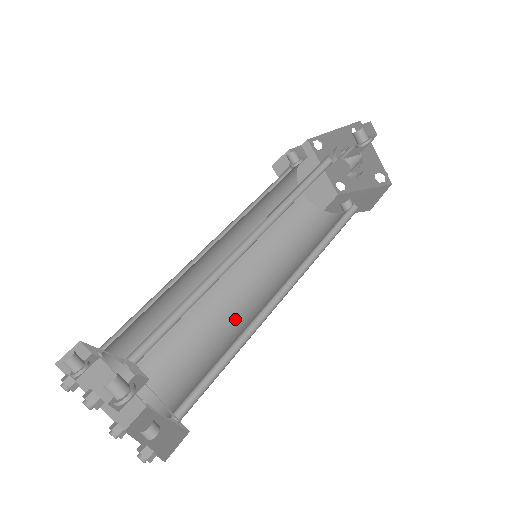
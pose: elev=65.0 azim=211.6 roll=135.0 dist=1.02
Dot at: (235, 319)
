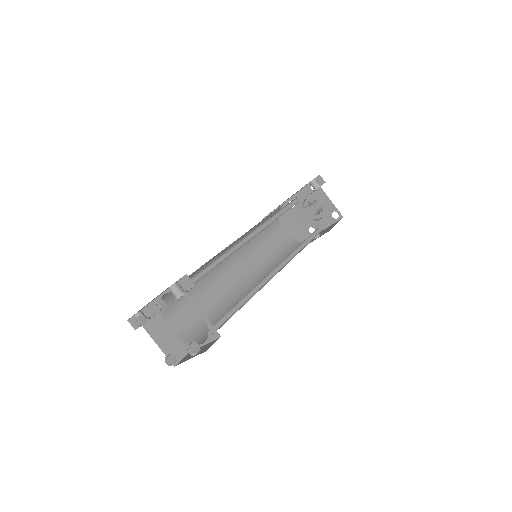
Dot at: occluded
